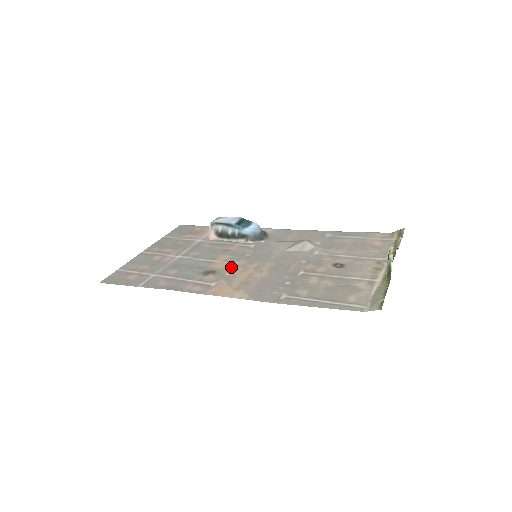
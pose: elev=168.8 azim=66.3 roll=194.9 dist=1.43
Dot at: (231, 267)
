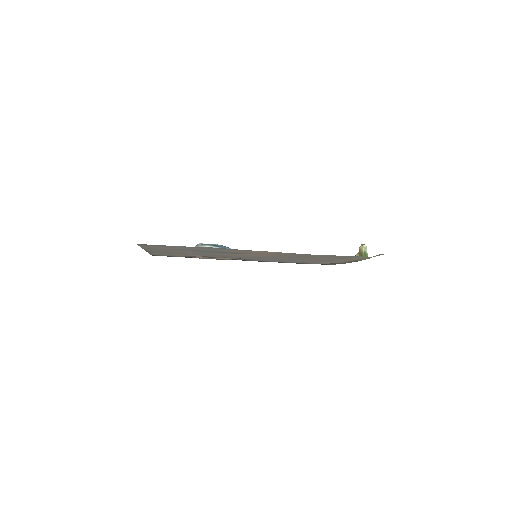
Dot at: (245, 254)
